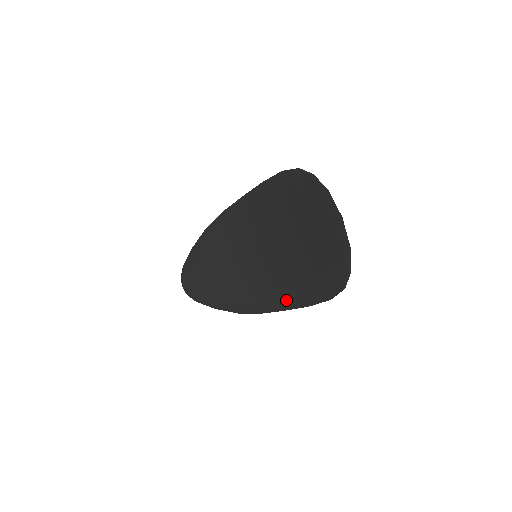
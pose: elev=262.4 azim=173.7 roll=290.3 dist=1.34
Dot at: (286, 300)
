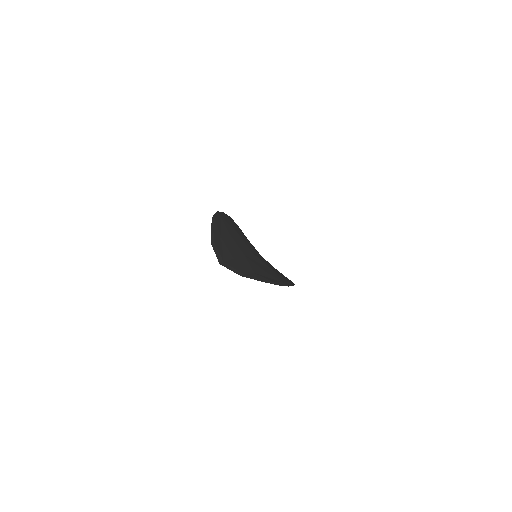
Dot at: occluded
